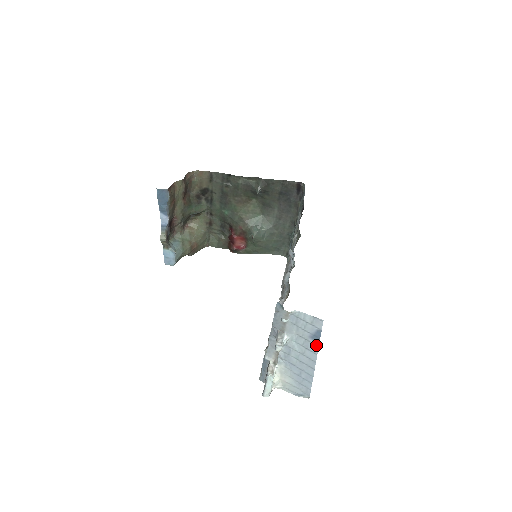
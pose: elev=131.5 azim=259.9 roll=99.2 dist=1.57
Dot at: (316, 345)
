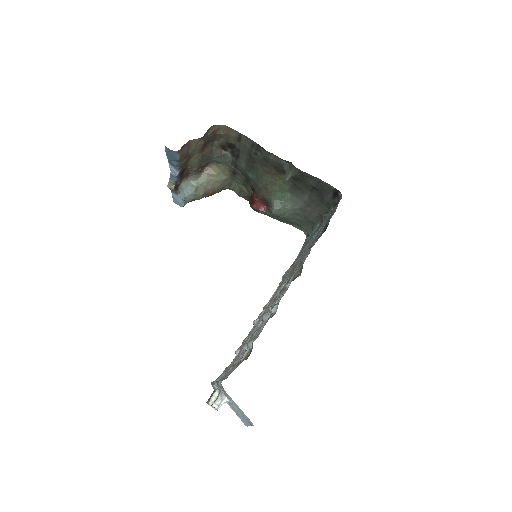
Dot at: (249, 424)
